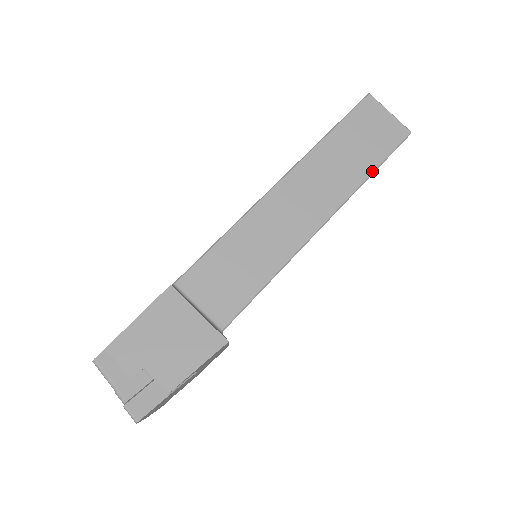
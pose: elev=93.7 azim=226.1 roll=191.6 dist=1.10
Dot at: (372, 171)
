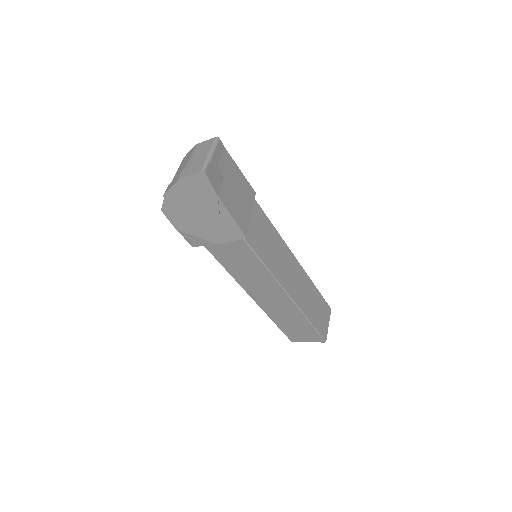
Dot at: (311, 322)
